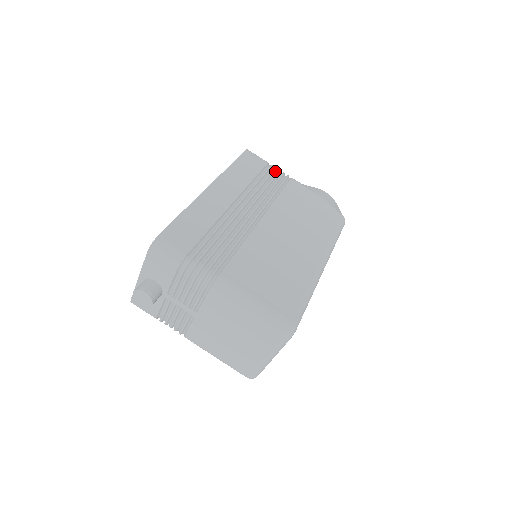
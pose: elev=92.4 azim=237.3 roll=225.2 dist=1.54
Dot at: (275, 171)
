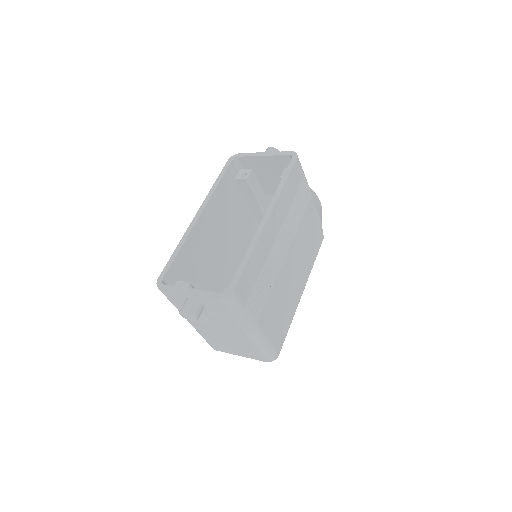
Dot at: (305, 185)
